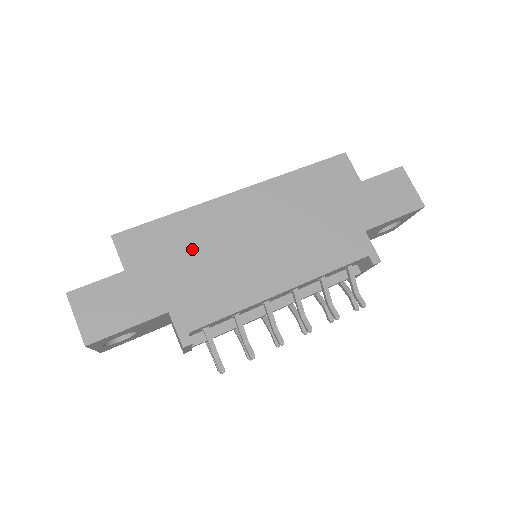
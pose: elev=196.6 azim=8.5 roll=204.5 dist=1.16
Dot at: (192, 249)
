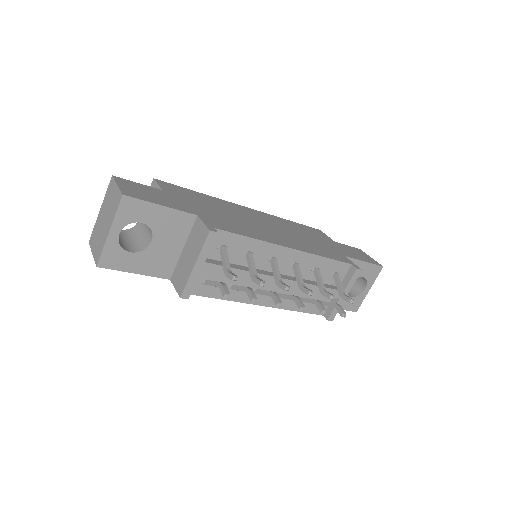
Dot at: (216, 207)
